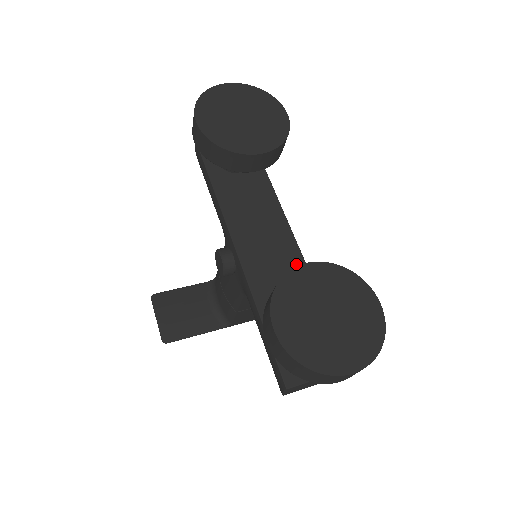
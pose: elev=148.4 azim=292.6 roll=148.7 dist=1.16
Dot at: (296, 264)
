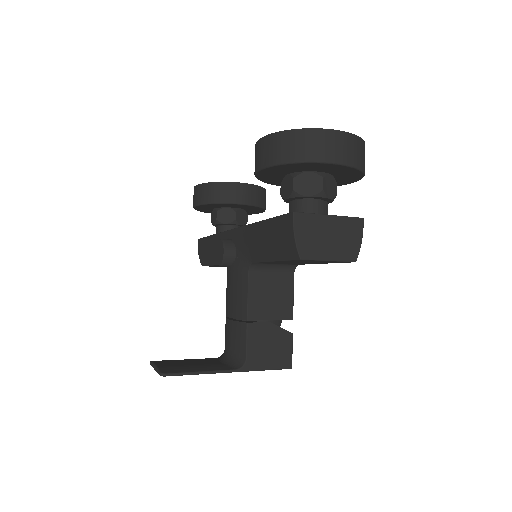
Dot at: occluded
